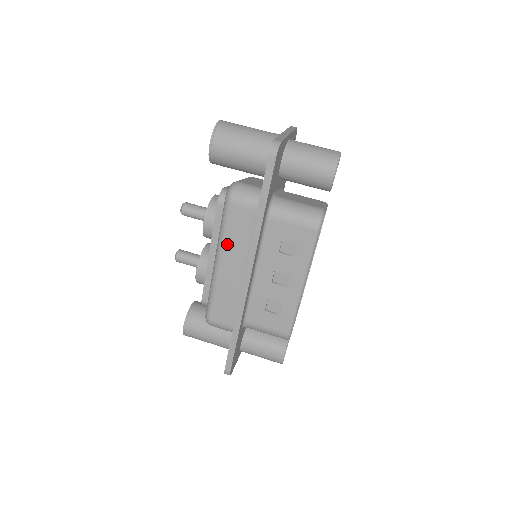
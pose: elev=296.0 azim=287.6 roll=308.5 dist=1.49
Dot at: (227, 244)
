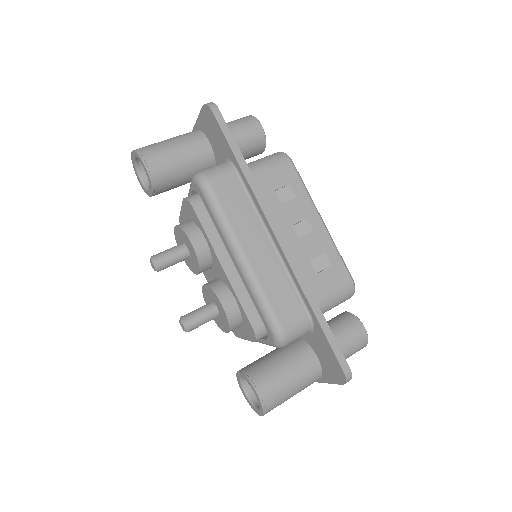
Dot at: (236, 226)
